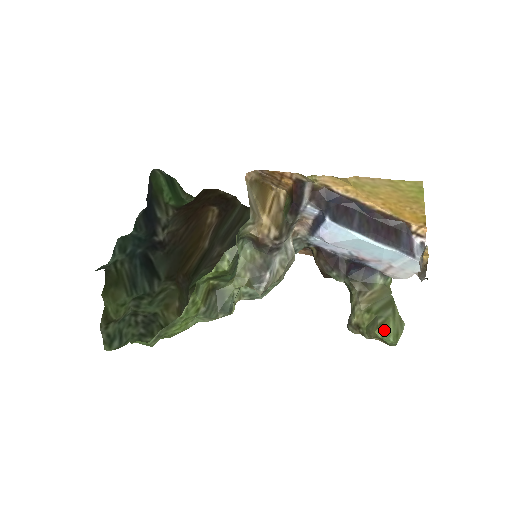
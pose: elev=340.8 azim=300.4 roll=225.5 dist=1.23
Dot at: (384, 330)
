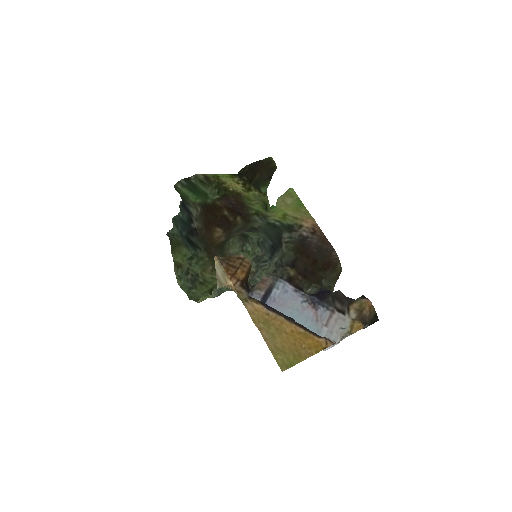
Dot at: occluded
